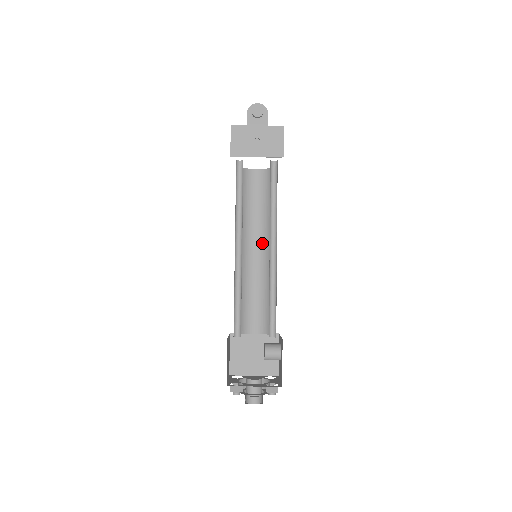
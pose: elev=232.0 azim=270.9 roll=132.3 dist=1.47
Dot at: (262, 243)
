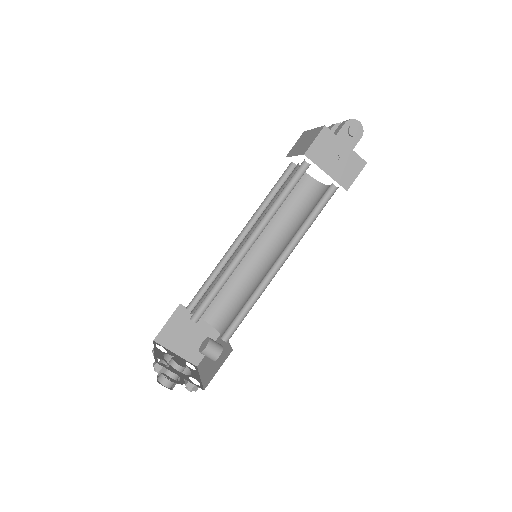
Dot at: (266, 244)
